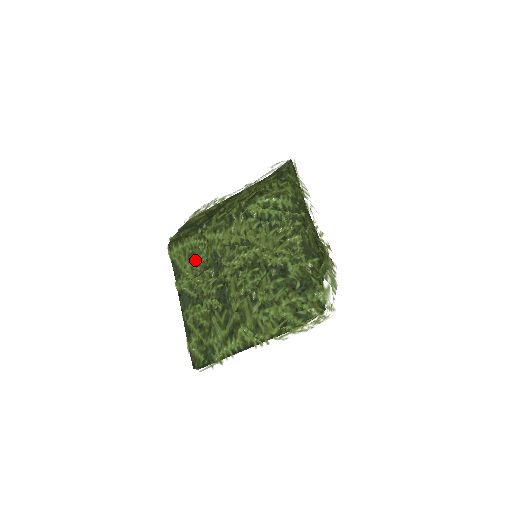
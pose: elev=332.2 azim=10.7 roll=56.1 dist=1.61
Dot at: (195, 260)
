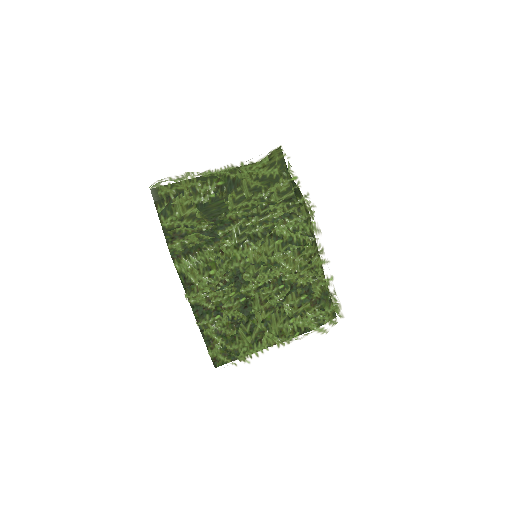
Dot at: (213, 275)
